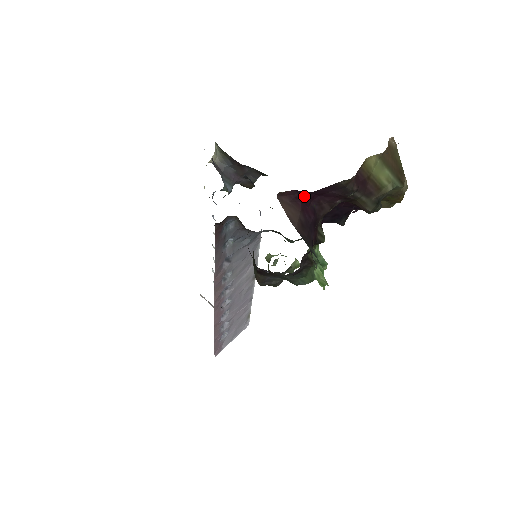
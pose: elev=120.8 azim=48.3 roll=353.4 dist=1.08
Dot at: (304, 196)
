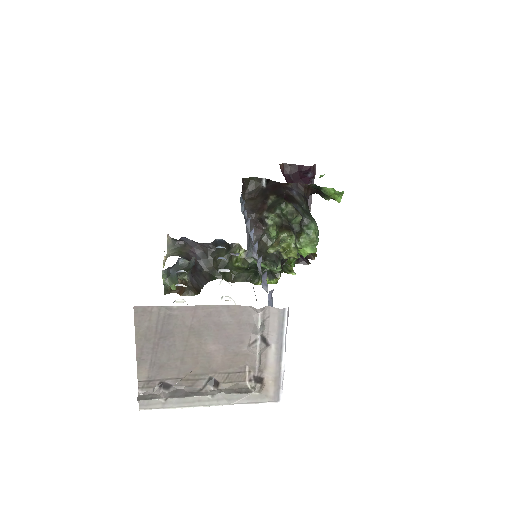
Dot at: (286, 181)
